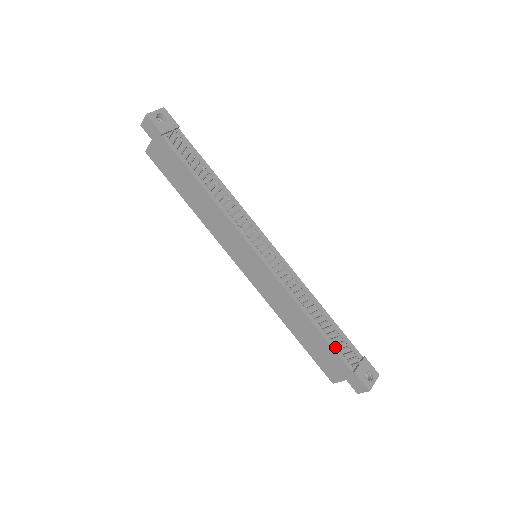
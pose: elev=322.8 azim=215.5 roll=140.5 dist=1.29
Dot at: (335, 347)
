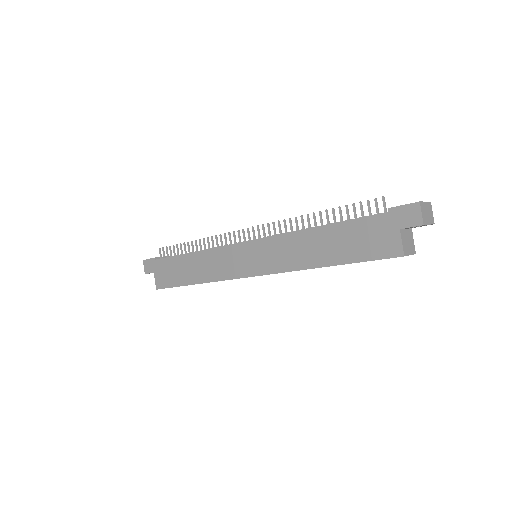
Dot at: (356, 219)
